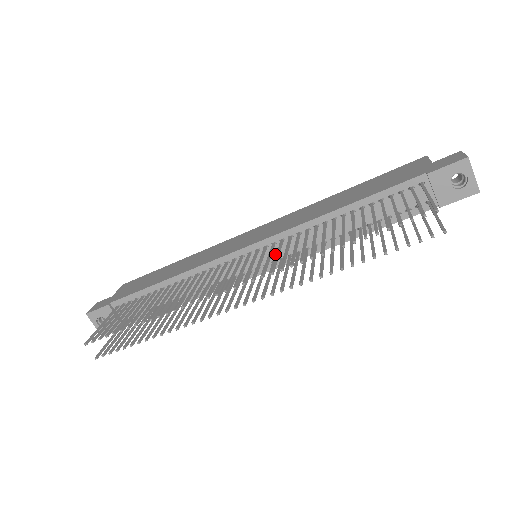
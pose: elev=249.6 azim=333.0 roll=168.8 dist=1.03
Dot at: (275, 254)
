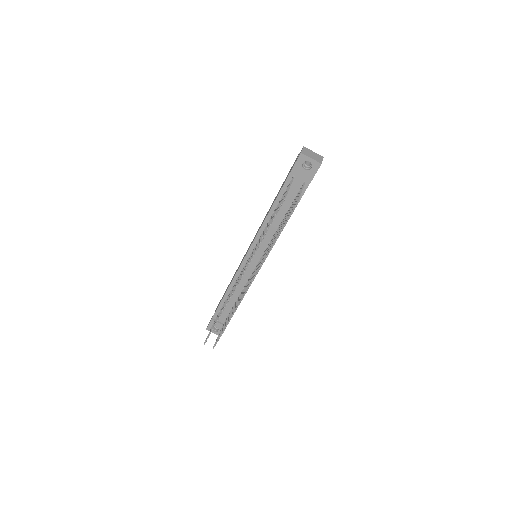
Dot at: (260, 251)
